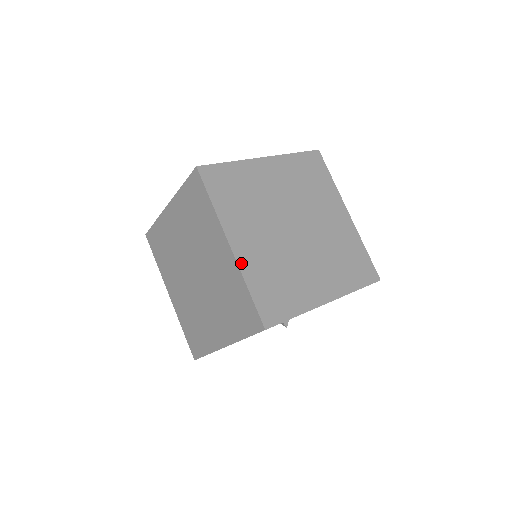
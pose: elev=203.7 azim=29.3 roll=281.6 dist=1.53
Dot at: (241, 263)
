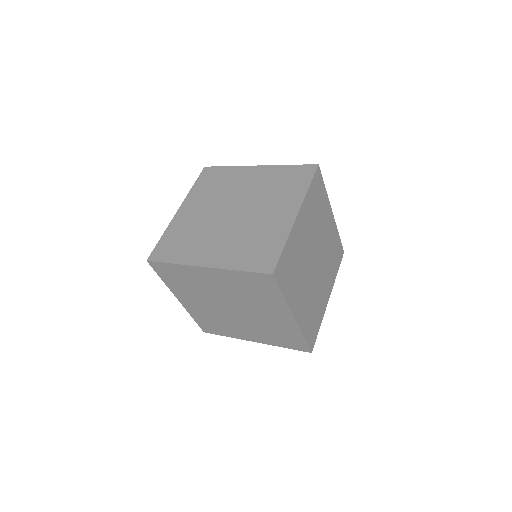
Dot at: (300, 324)
